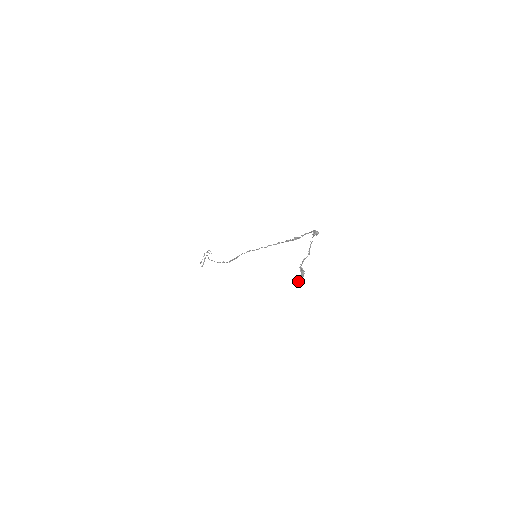
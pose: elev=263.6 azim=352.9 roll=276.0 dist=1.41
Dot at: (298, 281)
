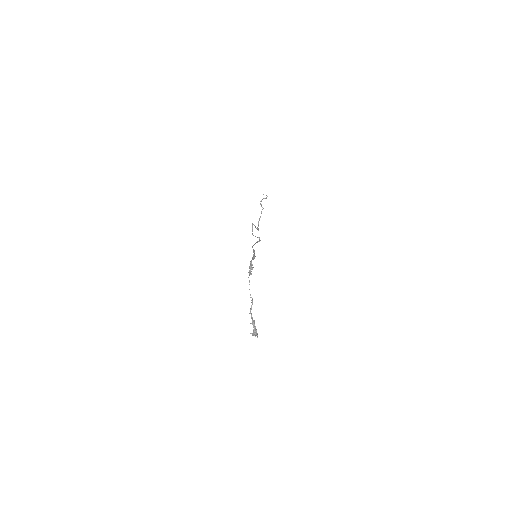
Dot at: occluded
